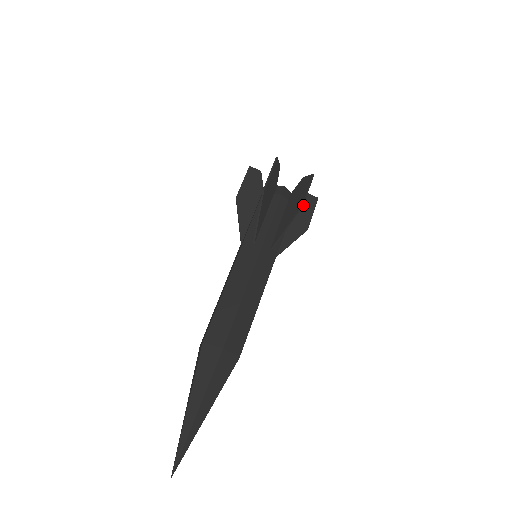
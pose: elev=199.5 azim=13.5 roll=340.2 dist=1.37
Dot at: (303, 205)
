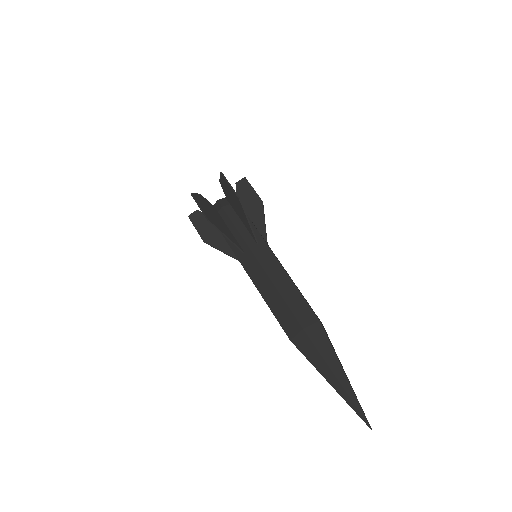
Dot at: occluded
